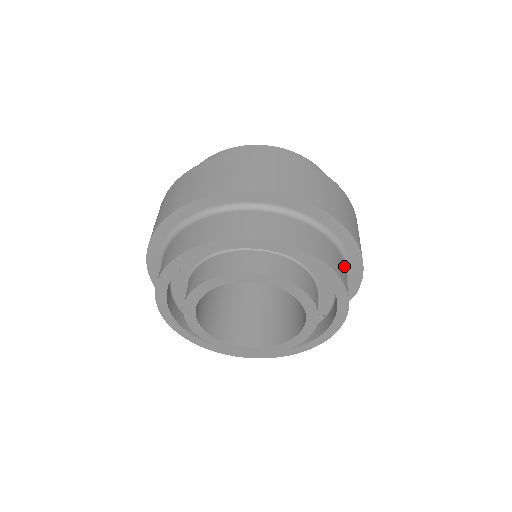
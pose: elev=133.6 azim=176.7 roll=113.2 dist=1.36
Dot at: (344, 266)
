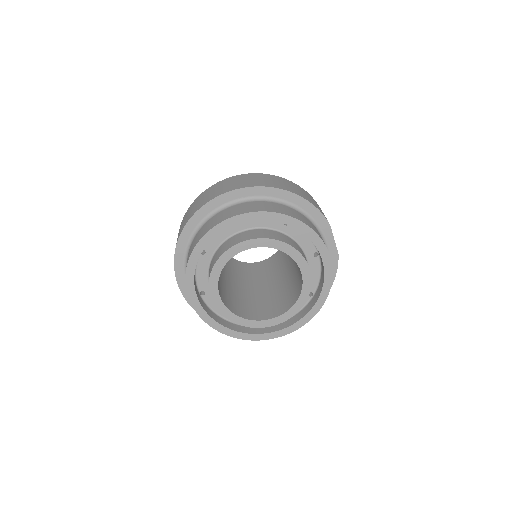
Dot at: (292, 210)
